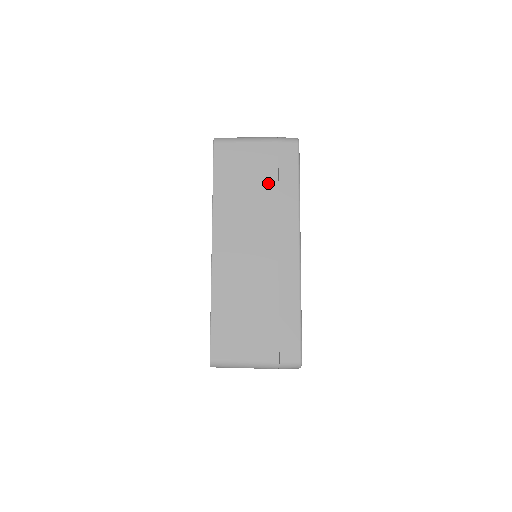
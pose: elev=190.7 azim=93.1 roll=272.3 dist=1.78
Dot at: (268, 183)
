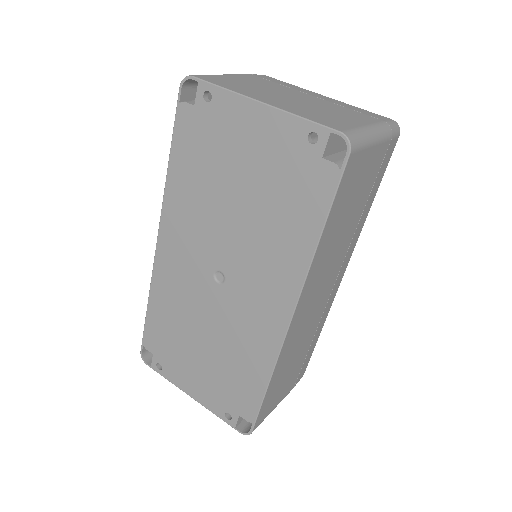
Dot at: (361, 206)
